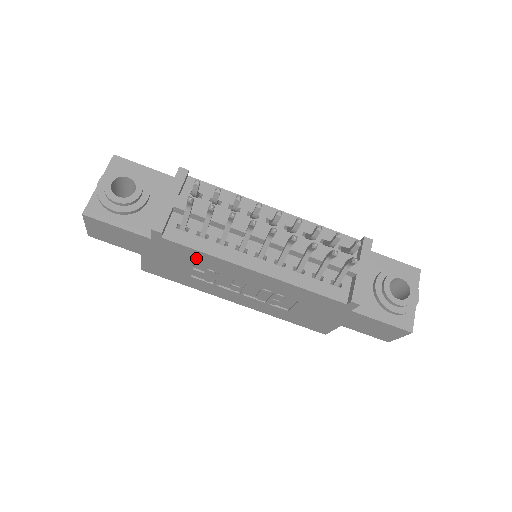
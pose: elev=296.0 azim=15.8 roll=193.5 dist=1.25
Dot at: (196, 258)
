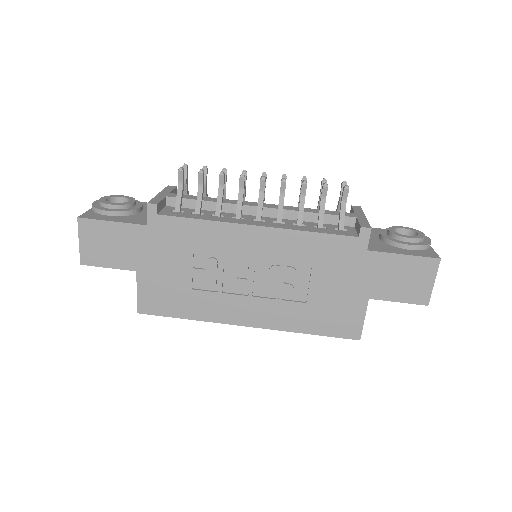
Dot at: (194, 238)
